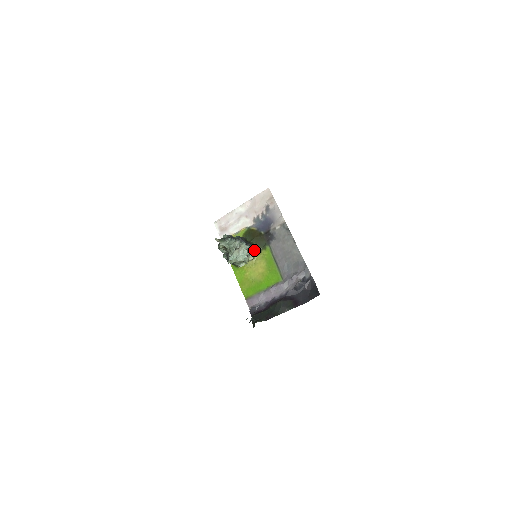
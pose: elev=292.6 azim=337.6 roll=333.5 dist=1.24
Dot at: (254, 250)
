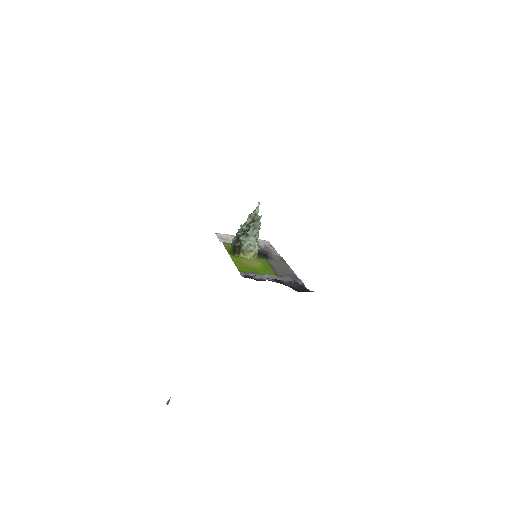
Dot at: occluded
